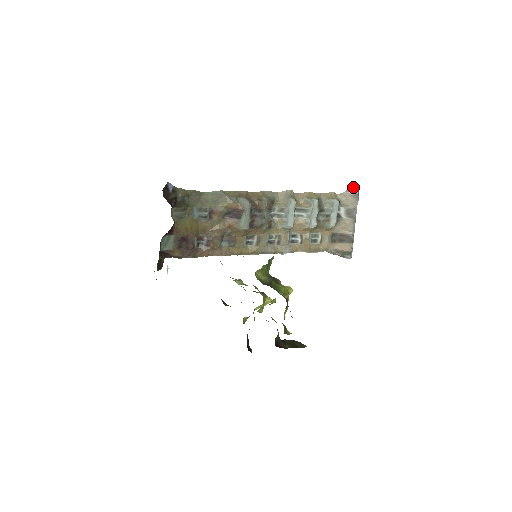
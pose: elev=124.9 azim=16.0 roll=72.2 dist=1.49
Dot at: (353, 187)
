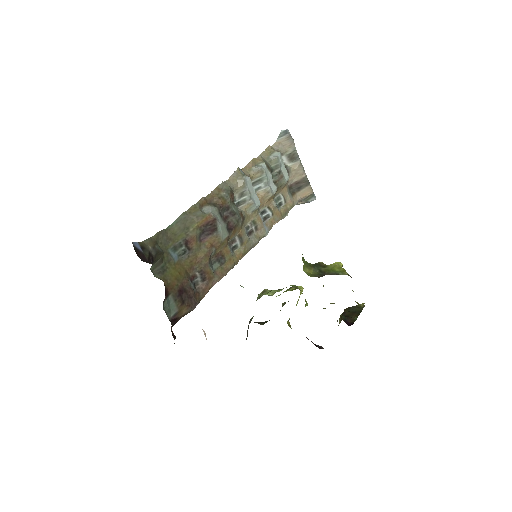
Dot at: (282, 130)
